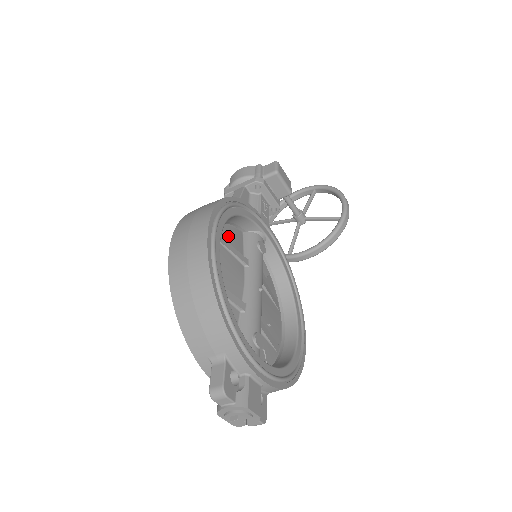
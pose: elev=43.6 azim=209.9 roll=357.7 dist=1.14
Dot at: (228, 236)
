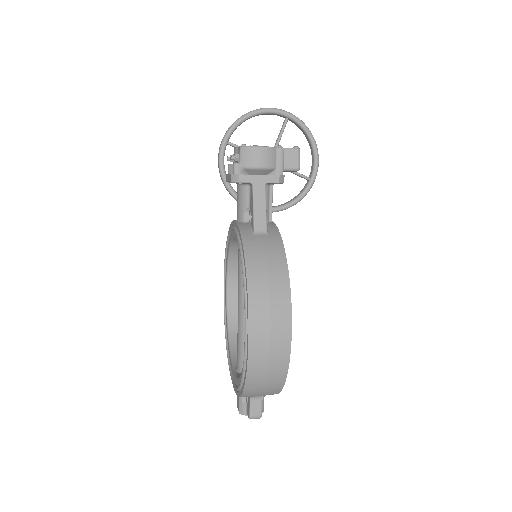
Dot at: occluded
